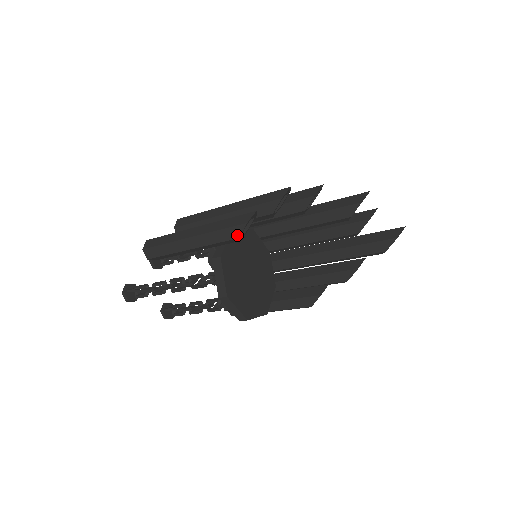
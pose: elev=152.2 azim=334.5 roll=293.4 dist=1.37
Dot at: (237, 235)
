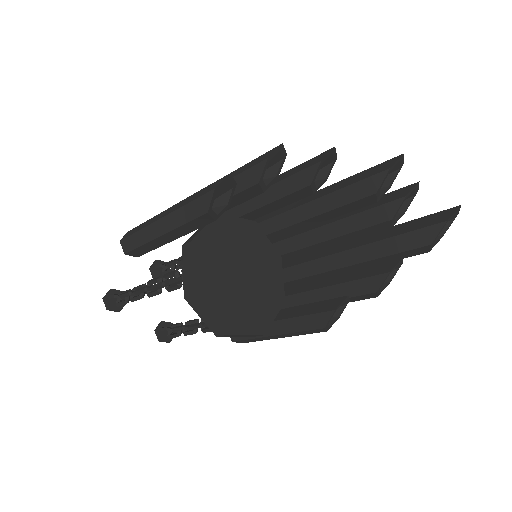
Dot at: (206, 208)
